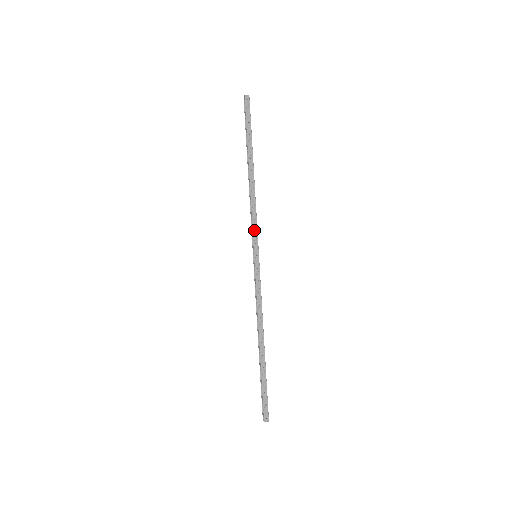
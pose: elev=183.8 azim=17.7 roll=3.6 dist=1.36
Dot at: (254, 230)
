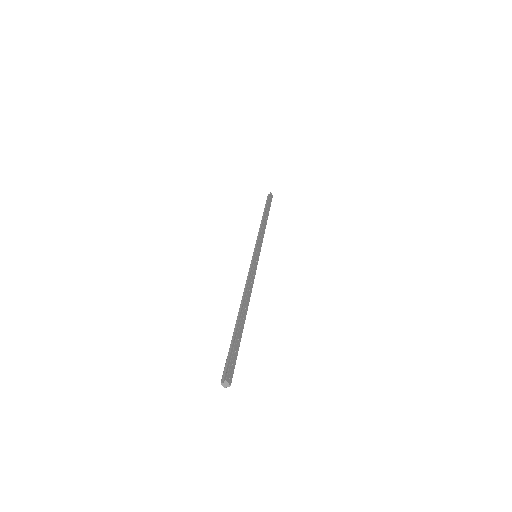
Dot at: (260, 242)
